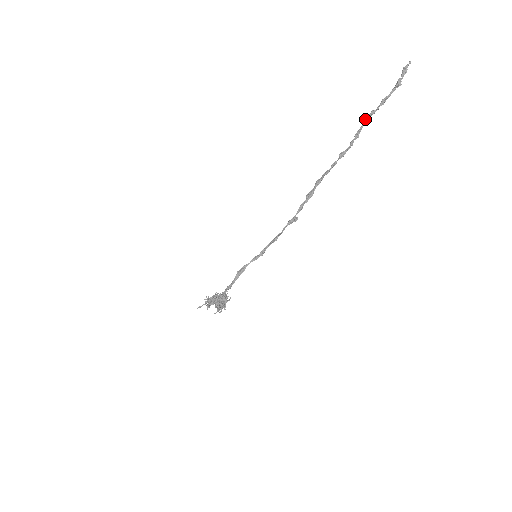
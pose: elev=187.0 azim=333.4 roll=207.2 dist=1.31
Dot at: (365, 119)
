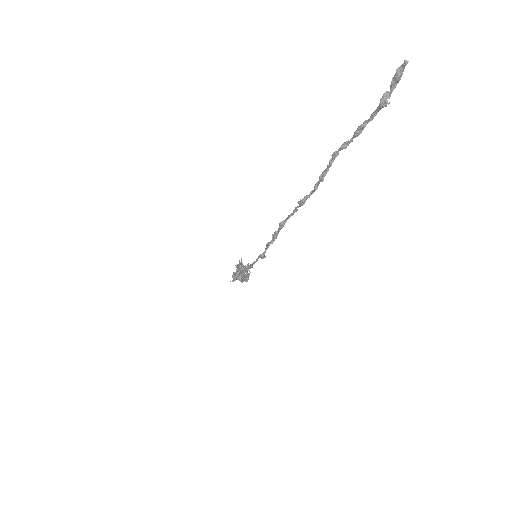
Dot at: (332, 156)
